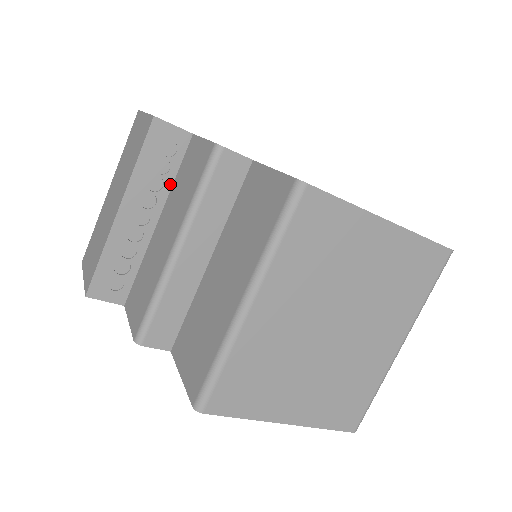
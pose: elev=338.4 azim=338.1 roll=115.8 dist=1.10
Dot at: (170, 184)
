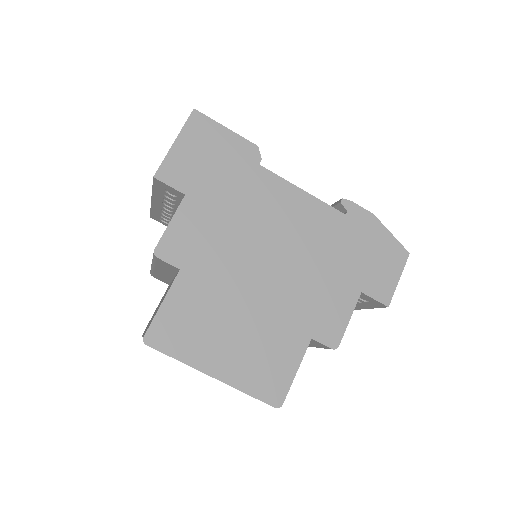
Dot at: occluded
